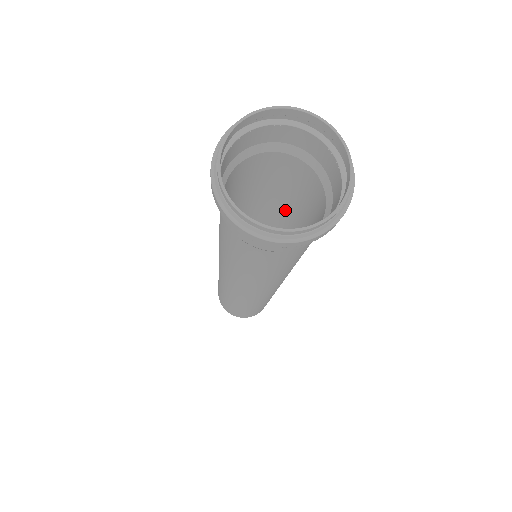
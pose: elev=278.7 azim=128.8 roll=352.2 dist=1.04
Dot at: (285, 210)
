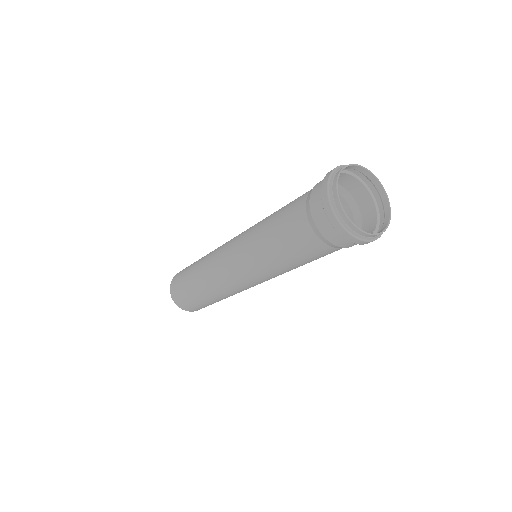
Dot at: occluded
